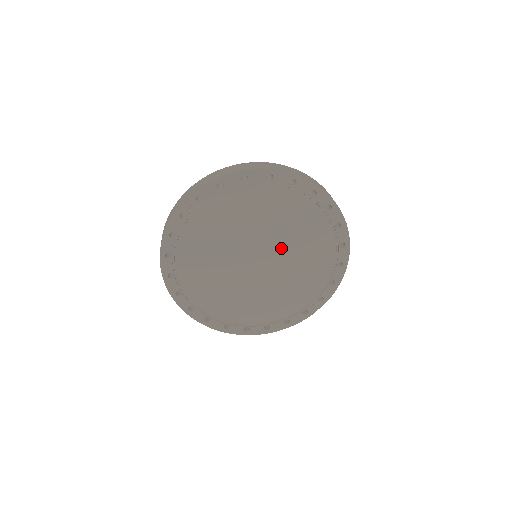
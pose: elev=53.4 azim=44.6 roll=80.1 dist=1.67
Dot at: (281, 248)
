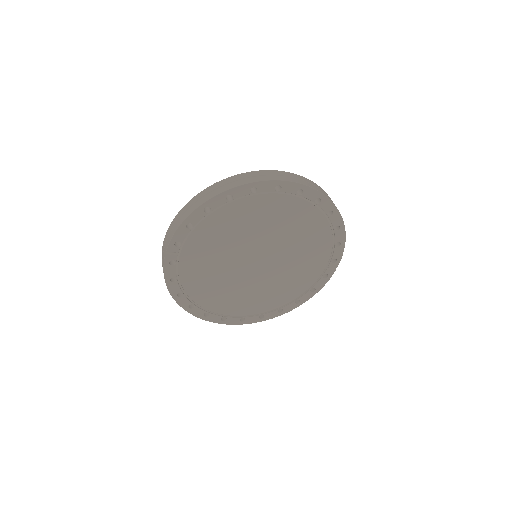
Dot at: (274, 242)
